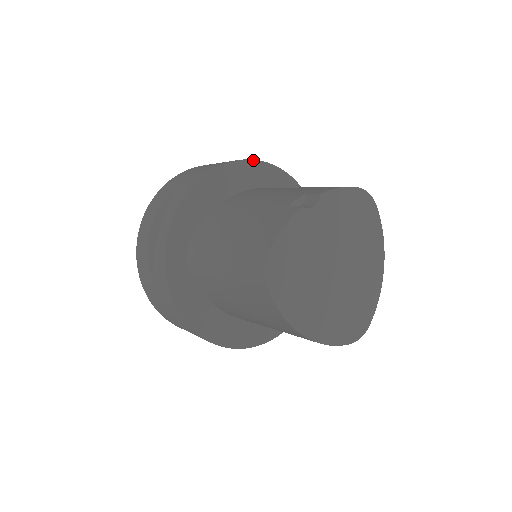
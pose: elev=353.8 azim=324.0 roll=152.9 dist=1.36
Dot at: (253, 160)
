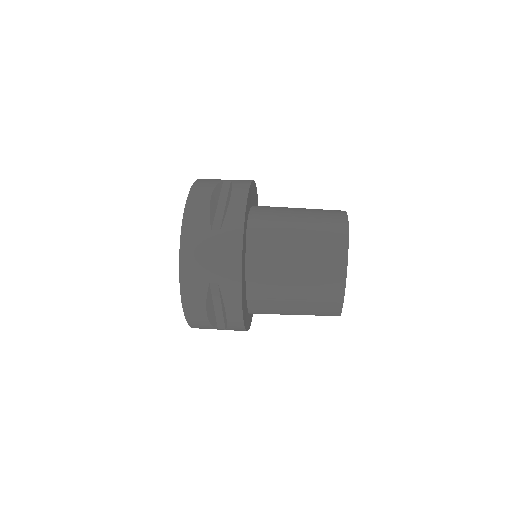
Dot at: (257, 194)
